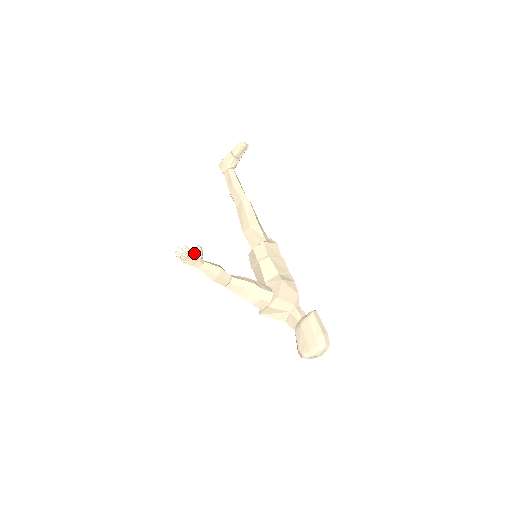
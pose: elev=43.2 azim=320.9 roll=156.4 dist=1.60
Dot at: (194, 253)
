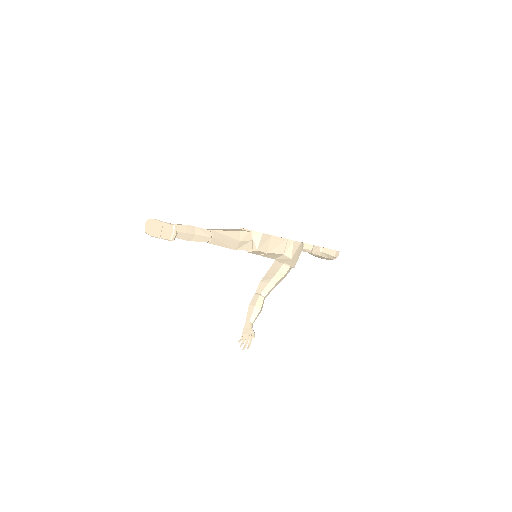
Dot at: (251, 338)
